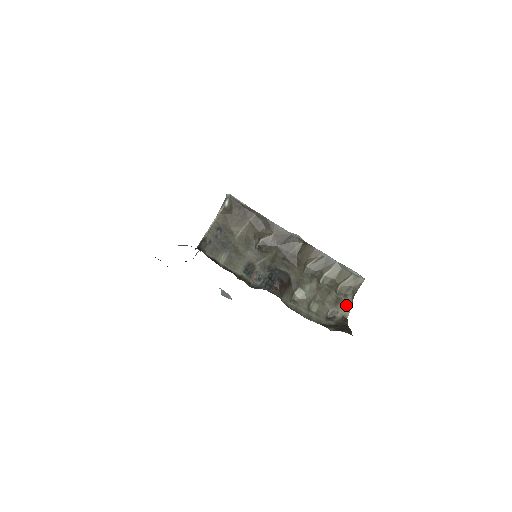
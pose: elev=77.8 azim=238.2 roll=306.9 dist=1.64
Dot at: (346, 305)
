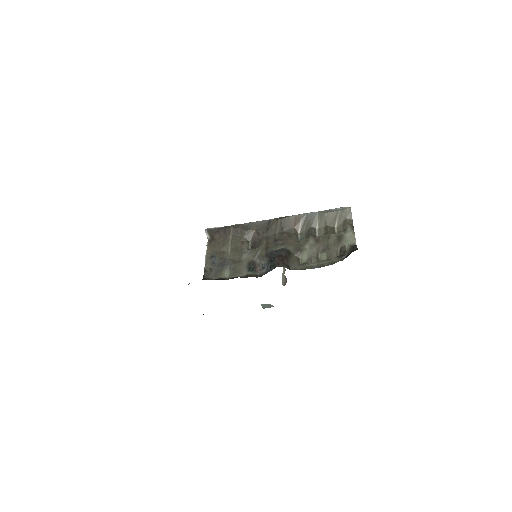
Dot at: (349, 236)
